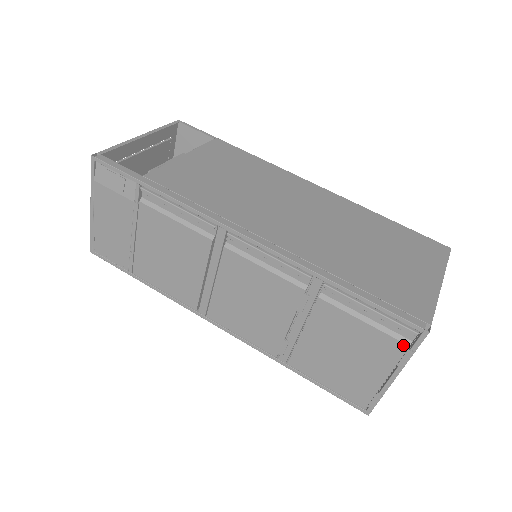
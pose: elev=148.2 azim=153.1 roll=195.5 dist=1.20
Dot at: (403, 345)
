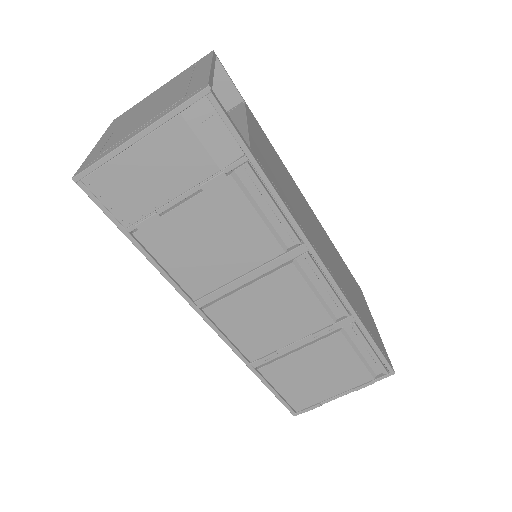
Dot at: (371, 377)
